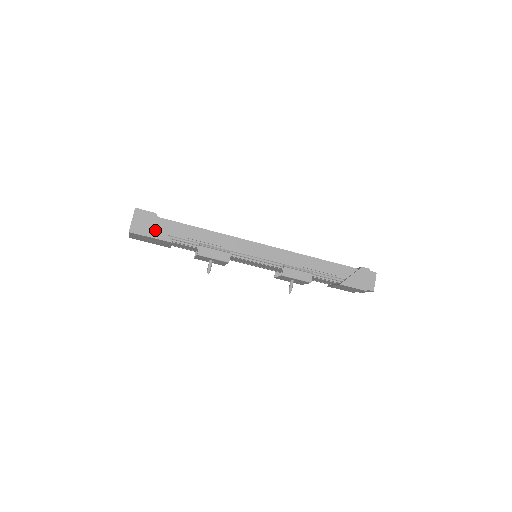
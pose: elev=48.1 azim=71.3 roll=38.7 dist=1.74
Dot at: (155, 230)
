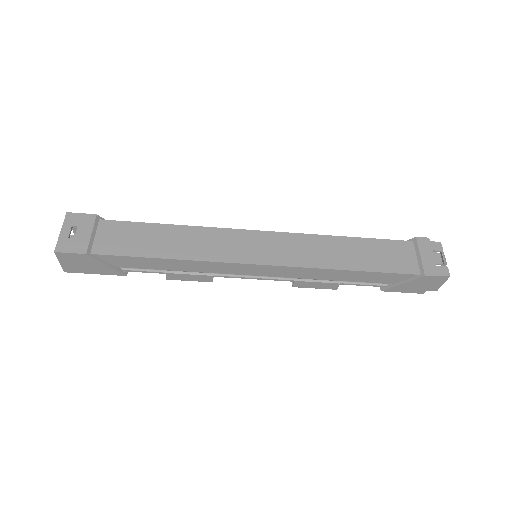
Dot at: (96, 268)
